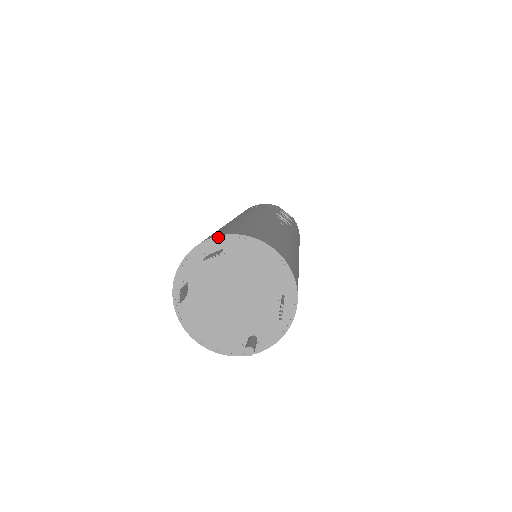
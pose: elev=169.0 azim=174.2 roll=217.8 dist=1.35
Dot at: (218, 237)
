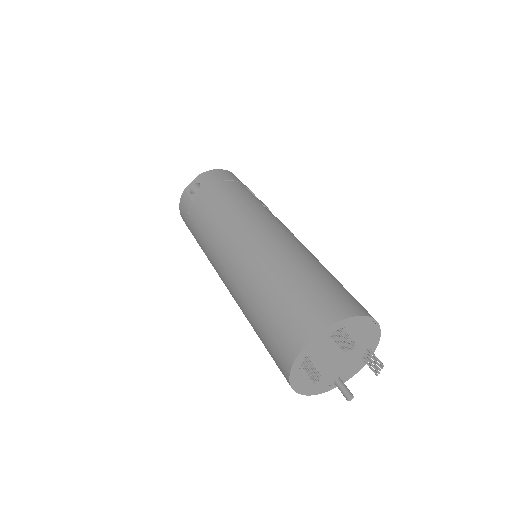
Dot at: (342, 320)
